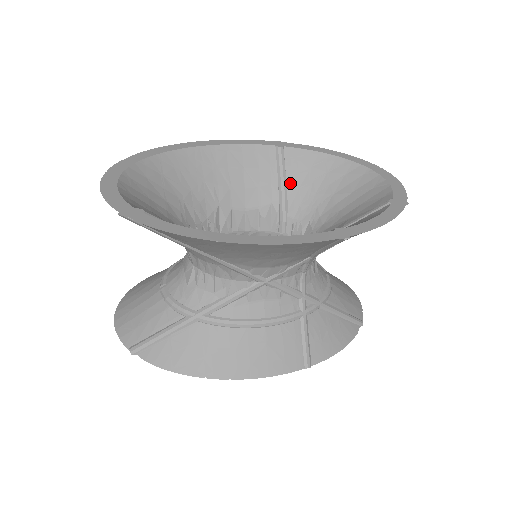
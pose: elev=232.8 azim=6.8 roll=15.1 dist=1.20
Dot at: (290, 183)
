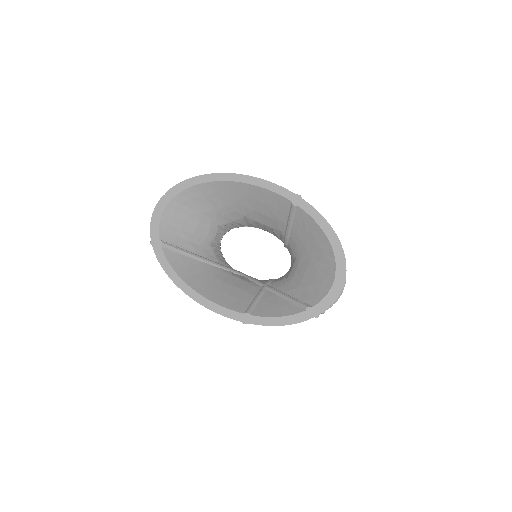
Dot at: (294, 229)
